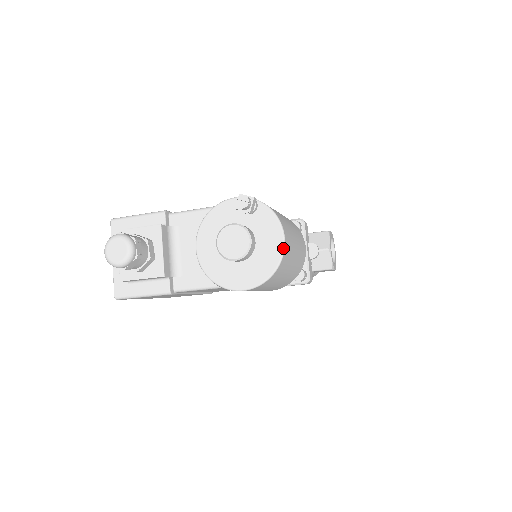
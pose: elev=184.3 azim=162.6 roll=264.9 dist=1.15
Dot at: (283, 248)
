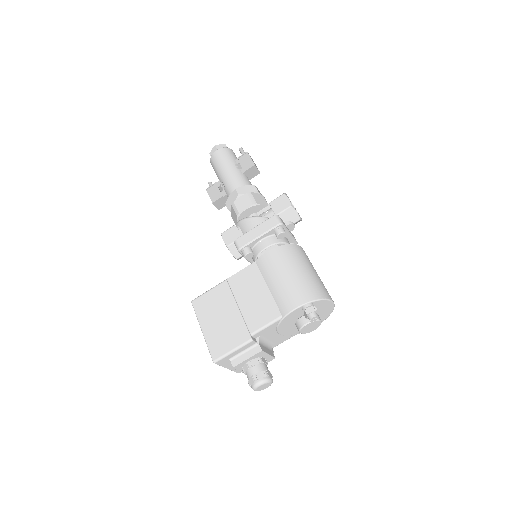
Dot at: (334, 305)
